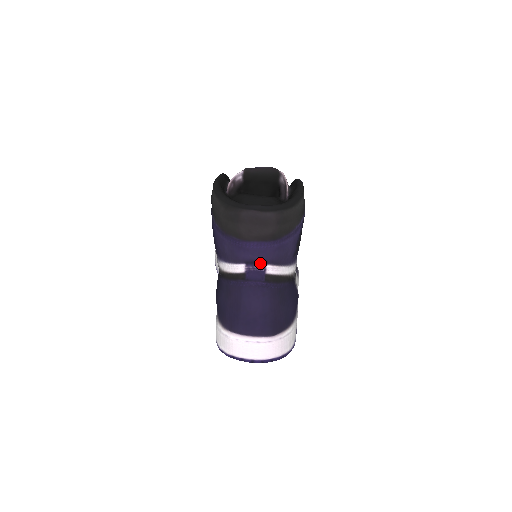
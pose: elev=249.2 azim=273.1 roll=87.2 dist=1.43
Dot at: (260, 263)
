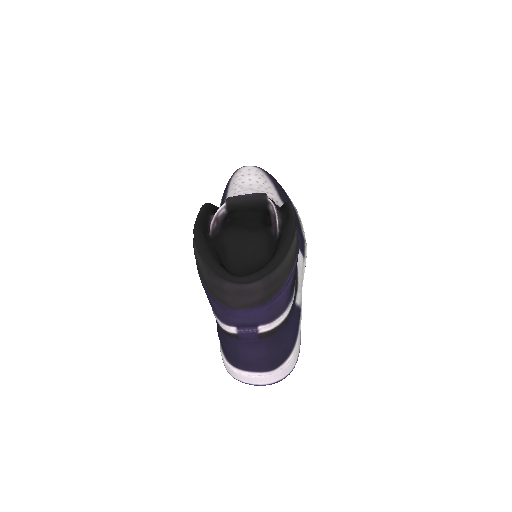
Dot at: (251, 326)
